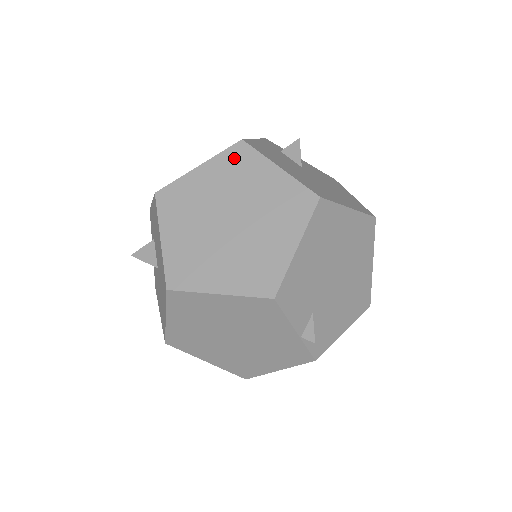
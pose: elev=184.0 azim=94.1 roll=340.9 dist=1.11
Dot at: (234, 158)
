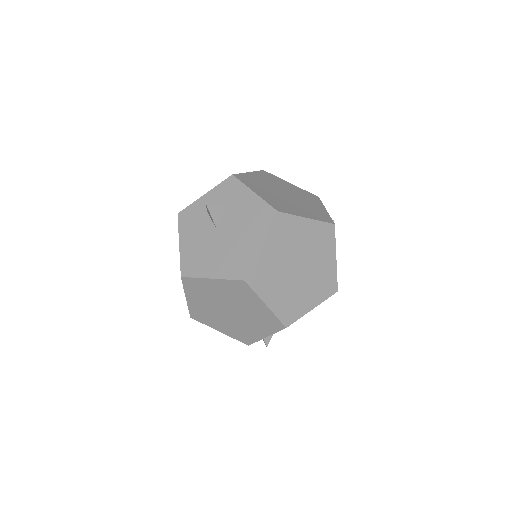
Dot at: (325, 232)
